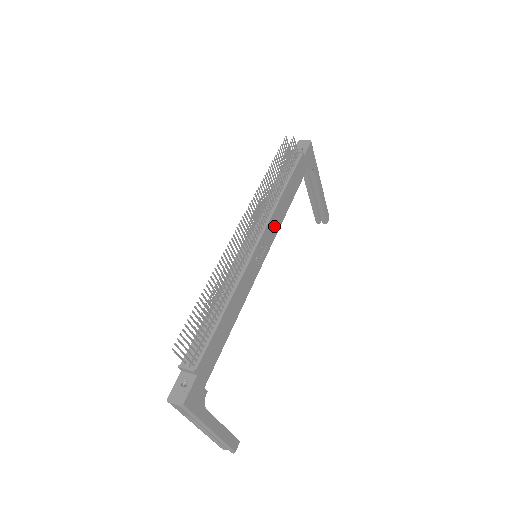
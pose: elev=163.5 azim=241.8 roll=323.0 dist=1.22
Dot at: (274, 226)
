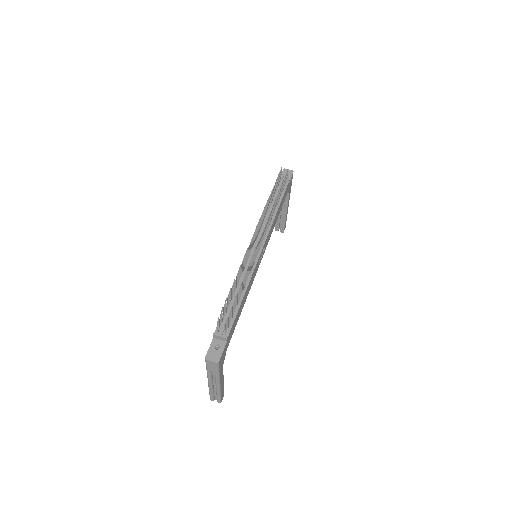
Dot at: occluded
